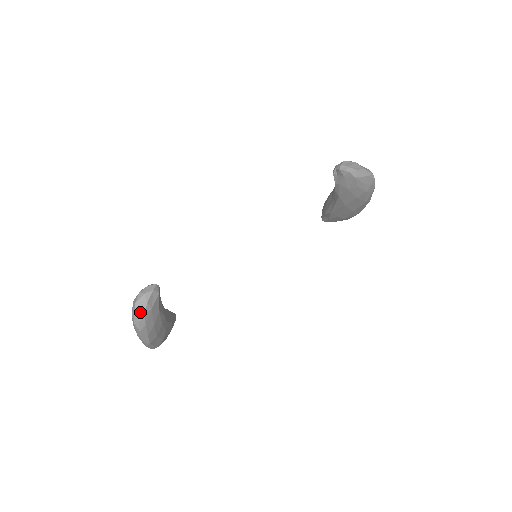
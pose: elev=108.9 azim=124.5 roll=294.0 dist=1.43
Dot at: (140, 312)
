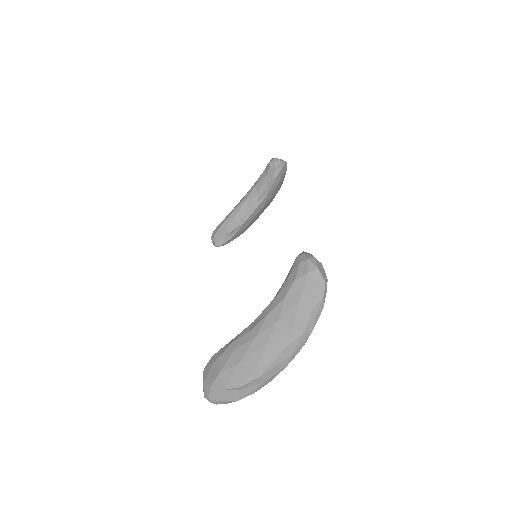
Dot at: (325, 277)
